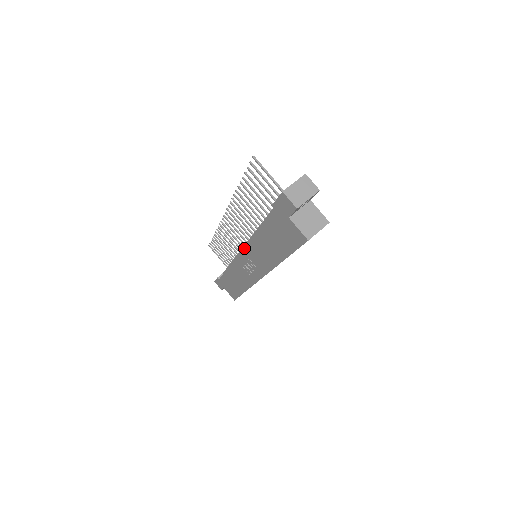
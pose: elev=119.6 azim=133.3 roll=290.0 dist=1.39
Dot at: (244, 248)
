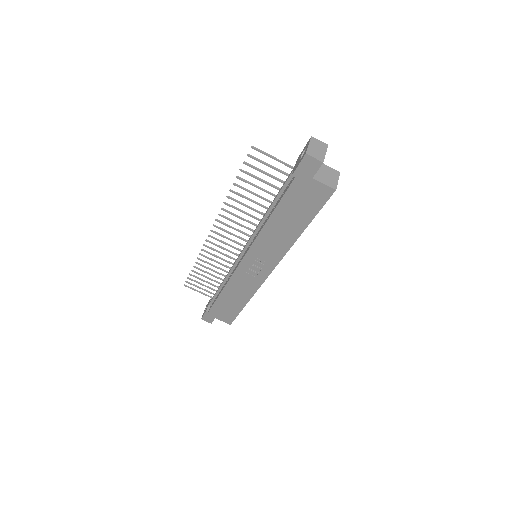
Dot at: (250, 248)
